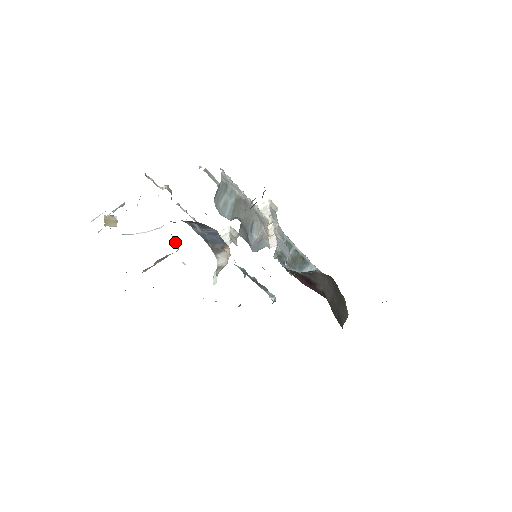
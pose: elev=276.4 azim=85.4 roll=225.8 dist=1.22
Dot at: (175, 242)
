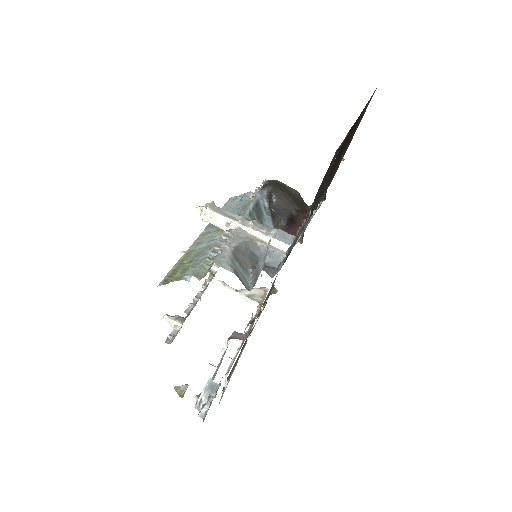
Dot at: (241, 337)
